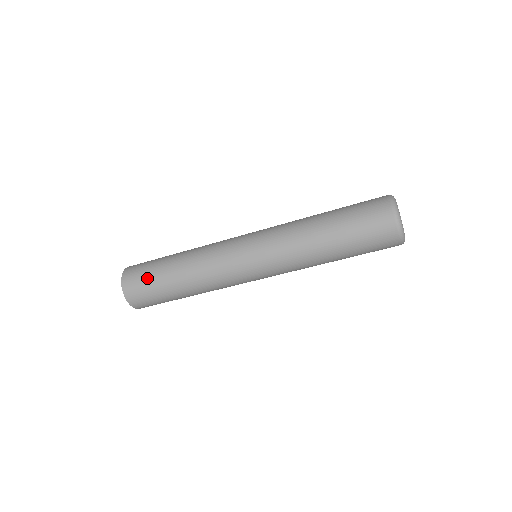
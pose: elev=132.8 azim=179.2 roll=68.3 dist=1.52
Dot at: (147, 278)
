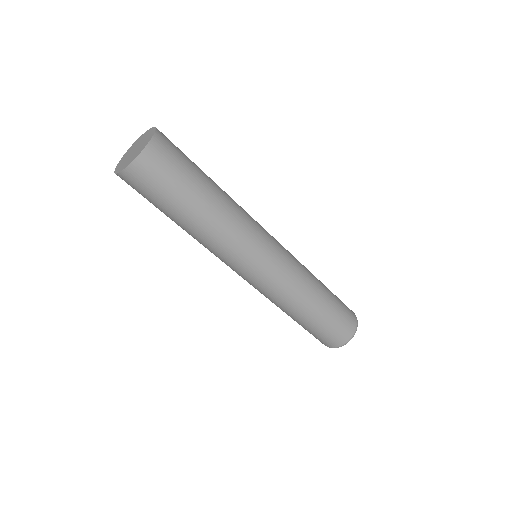
Dot at: (158, 196)
